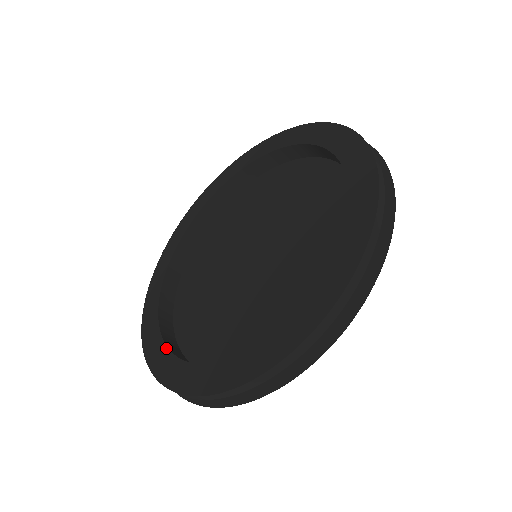
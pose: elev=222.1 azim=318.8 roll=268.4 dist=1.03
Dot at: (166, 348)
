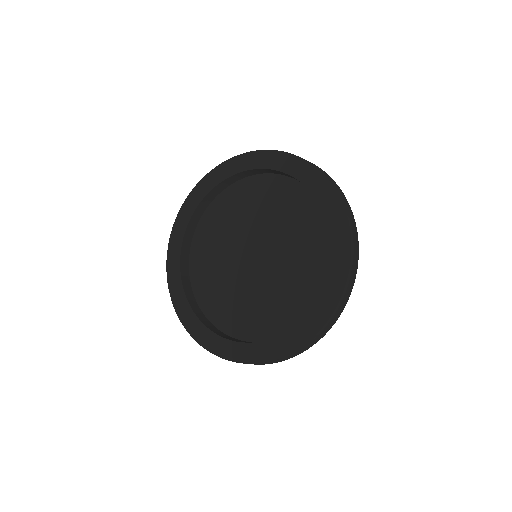
Dot at: (251, 344)
